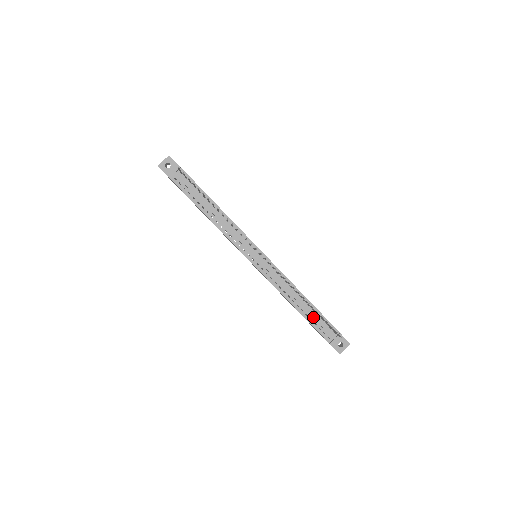
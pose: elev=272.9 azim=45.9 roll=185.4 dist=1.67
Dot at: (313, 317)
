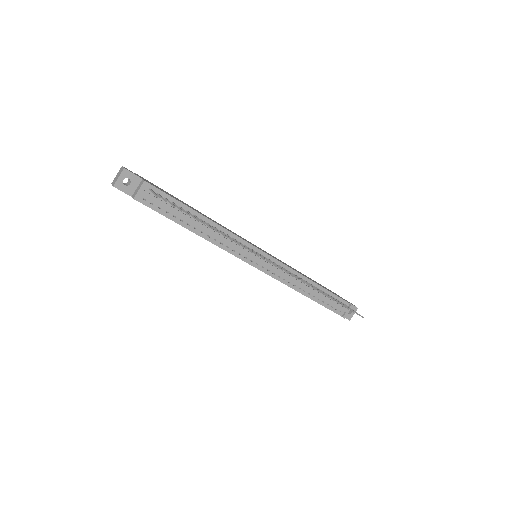
Dot at: (325, 300)
